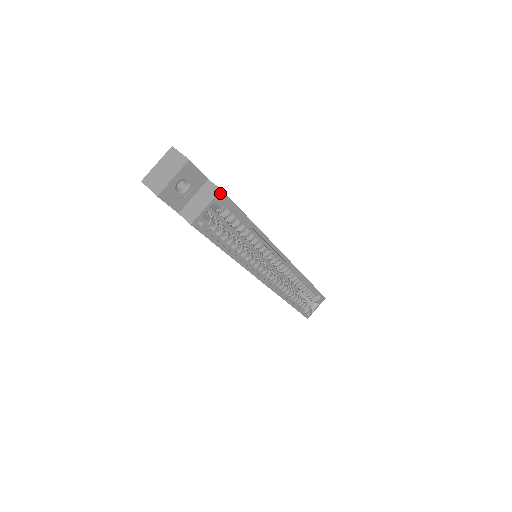
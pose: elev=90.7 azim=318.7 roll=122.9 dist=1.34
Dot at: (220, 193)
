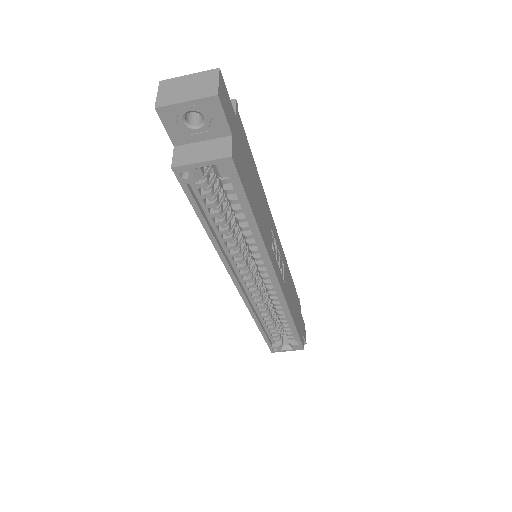
Dot at: (228, 159)
